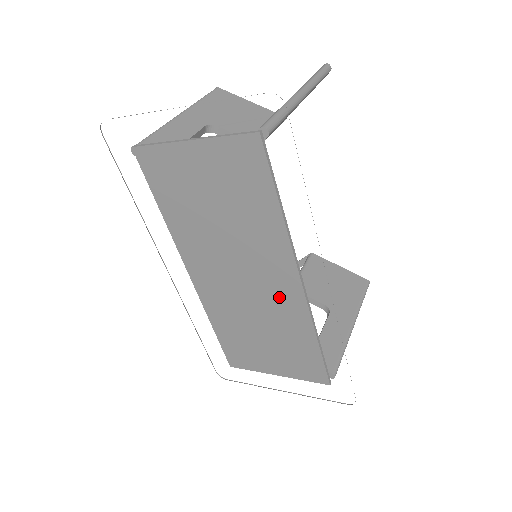
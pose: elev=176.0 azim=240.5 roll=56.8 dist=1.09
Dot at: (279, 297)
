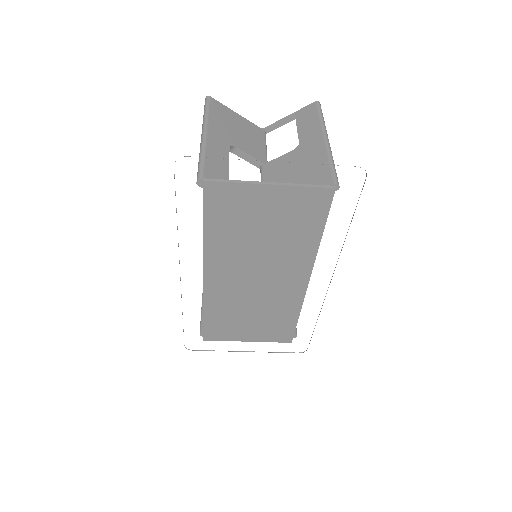
Dot at: (284, 290)
